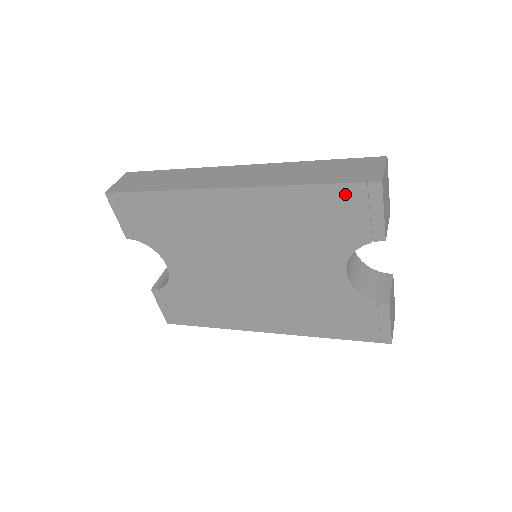
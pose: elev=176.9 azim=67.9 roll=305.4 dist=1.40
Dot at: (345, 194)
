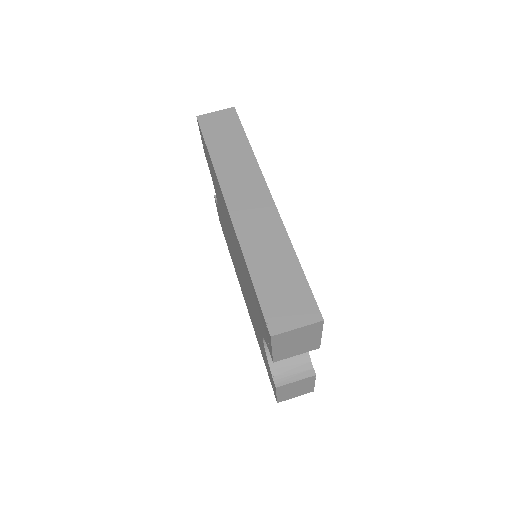
Dot at: (260, 309)
